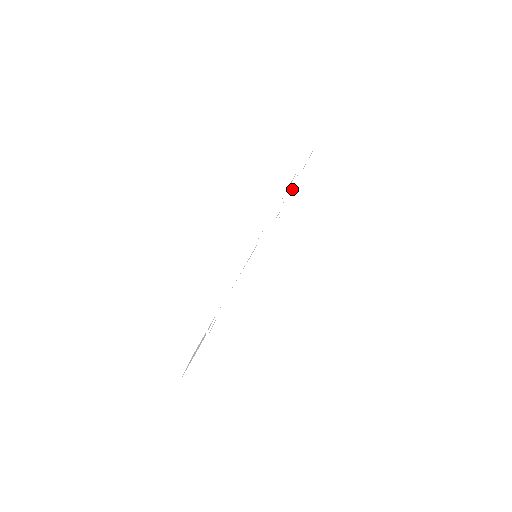
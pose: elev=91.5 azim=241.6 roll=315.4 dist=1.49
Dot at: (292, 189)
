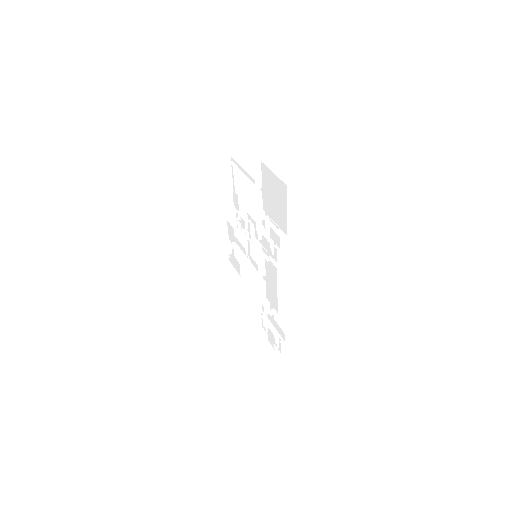
Dot at: (231, 245)
